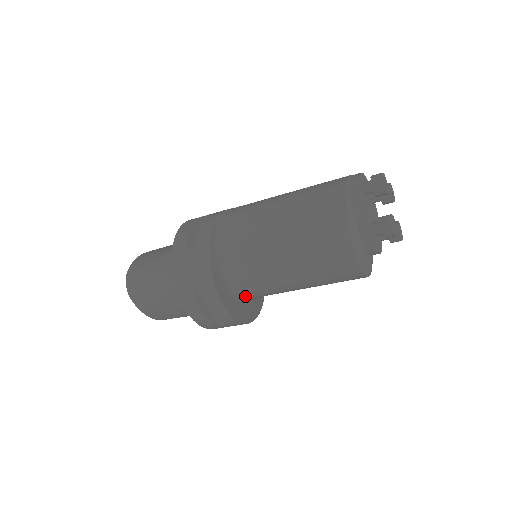
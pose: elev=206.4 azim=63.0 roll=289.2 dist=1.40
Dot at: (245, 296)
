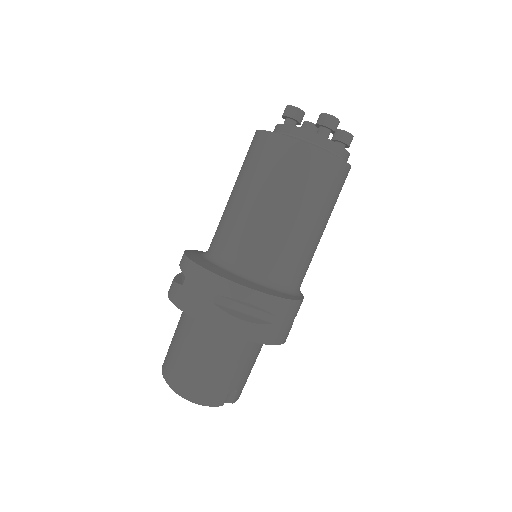
Dot at: (216, 257)
